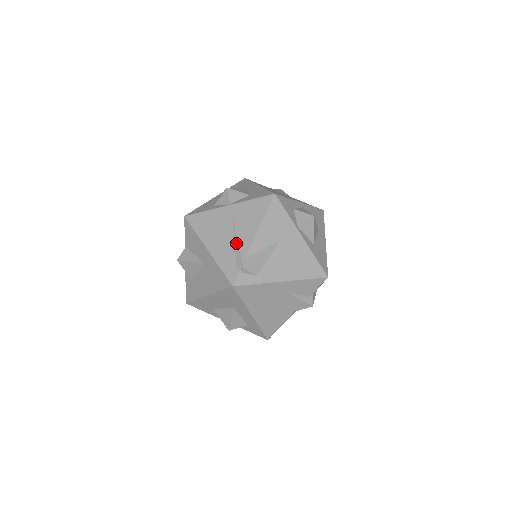
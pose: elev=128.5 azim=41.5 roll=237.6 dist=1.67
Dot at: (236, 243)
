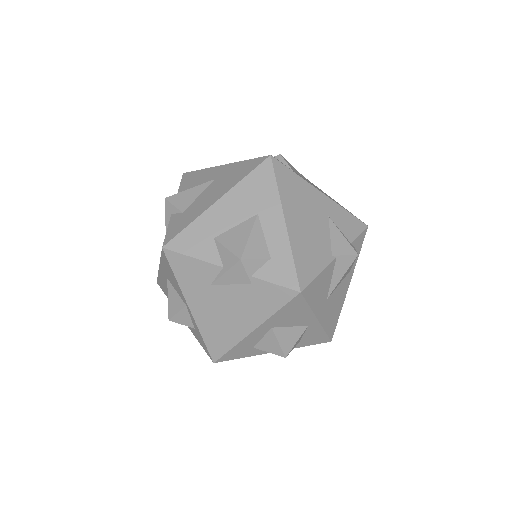
Dot at: occluded
